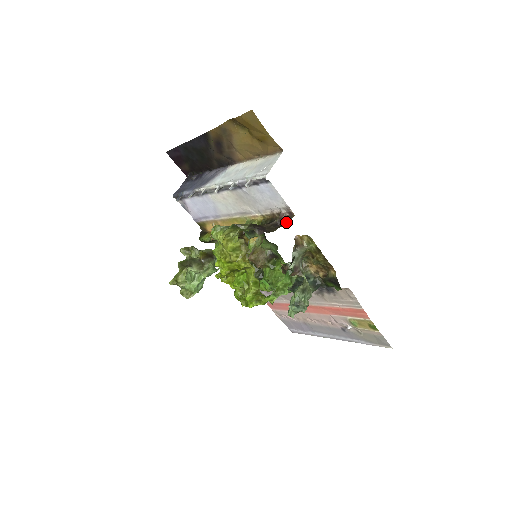
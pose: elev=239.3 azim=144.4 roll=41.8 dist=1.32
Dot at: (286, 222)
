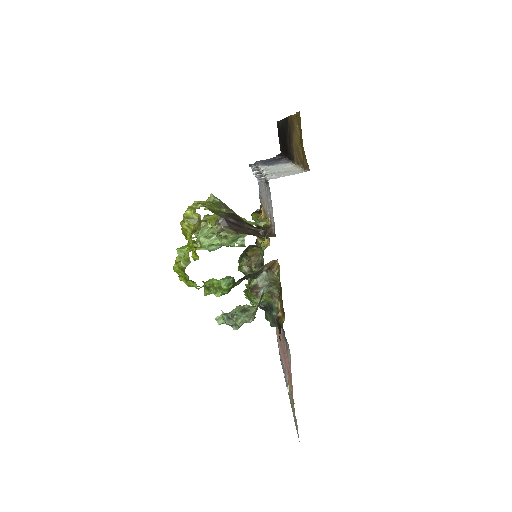
Dot at: (261, 235)
